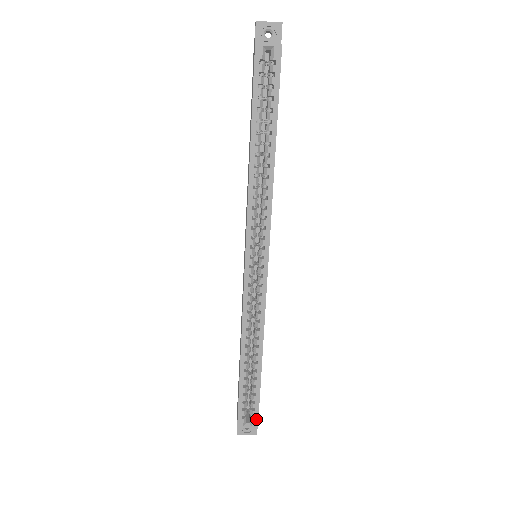
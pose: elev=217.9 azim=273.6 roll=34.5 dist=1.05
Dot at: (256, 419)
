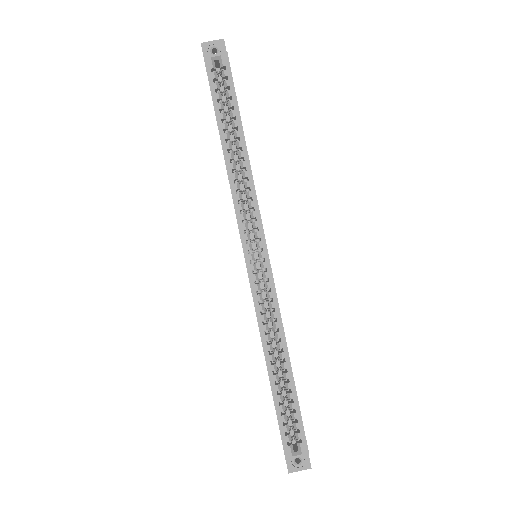
Dot at: (304, 443)
